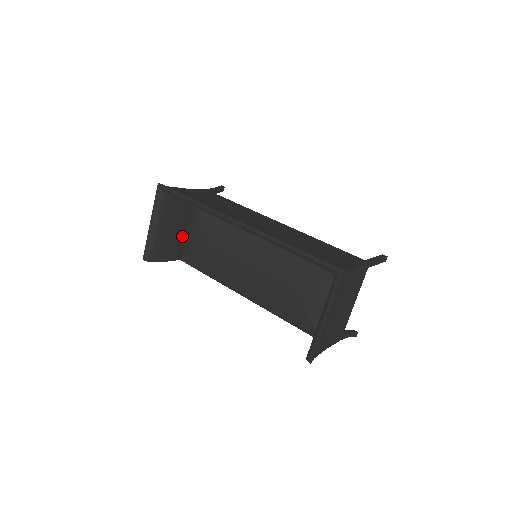
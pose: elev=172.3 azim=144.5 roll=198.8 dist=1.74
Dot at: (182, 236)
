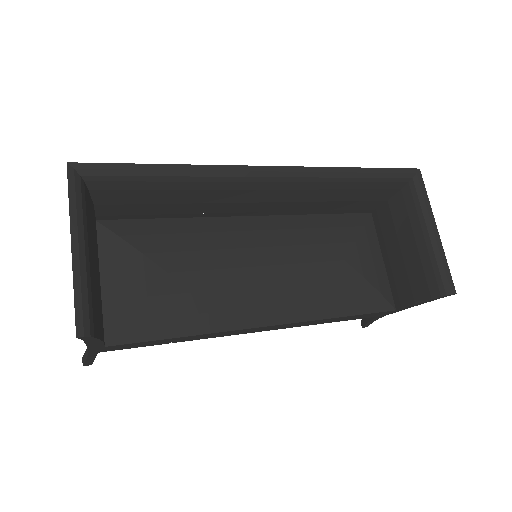
Dot at: occluded
